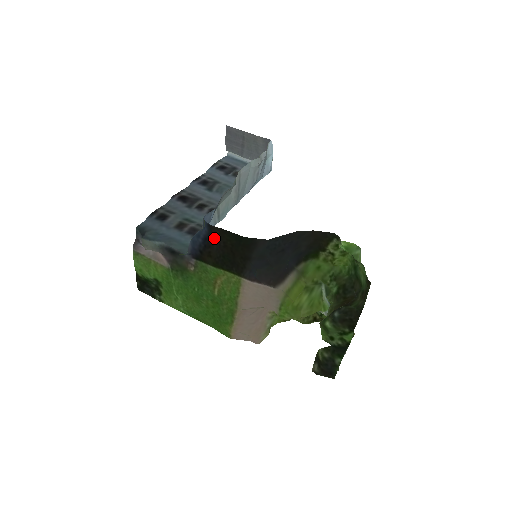
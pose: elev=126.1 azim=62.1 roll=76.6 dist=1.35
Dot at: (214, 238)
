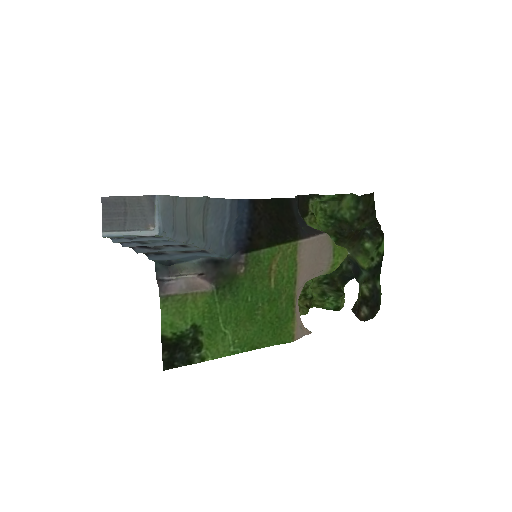
Dot at: (258, 215)
